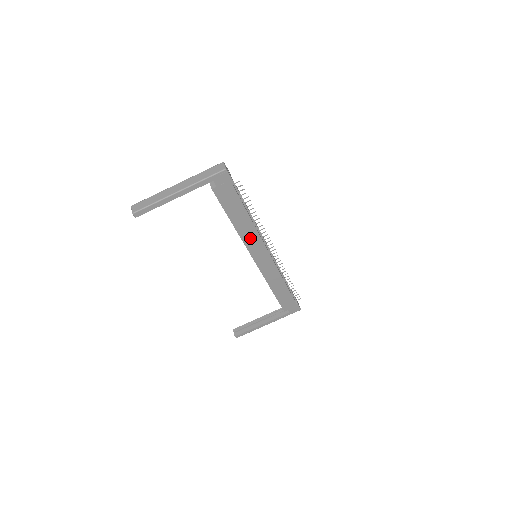
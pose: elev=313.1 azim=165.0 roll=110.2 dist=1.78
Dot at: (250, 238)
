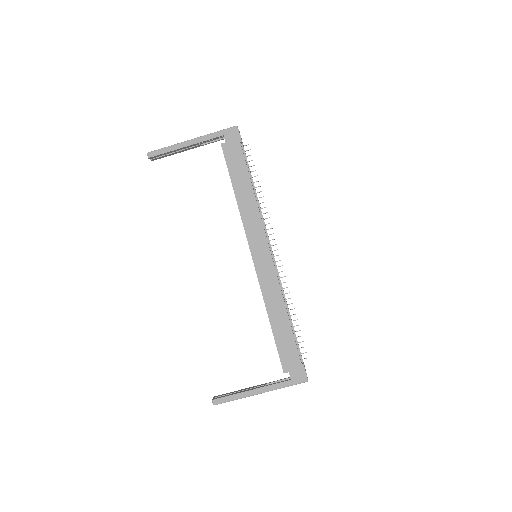
Dot at: (250, 219)
